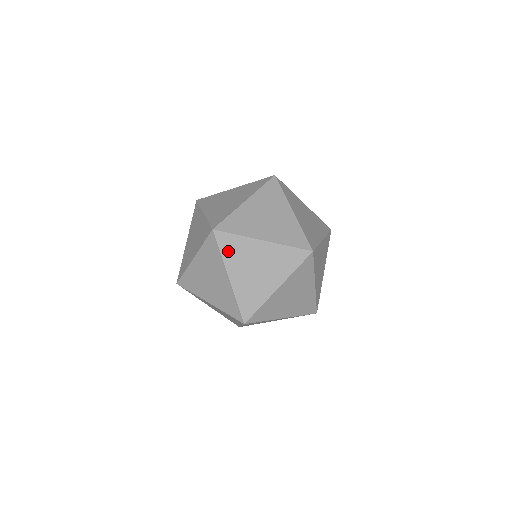
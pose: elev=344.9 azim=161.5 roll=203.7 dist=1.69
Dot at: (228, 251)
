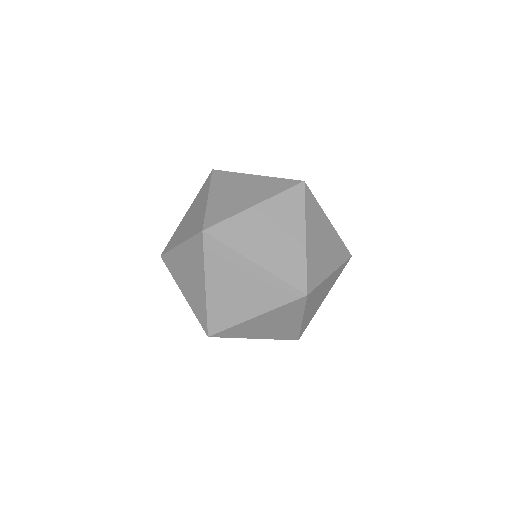
Dot at: (233, 239)
